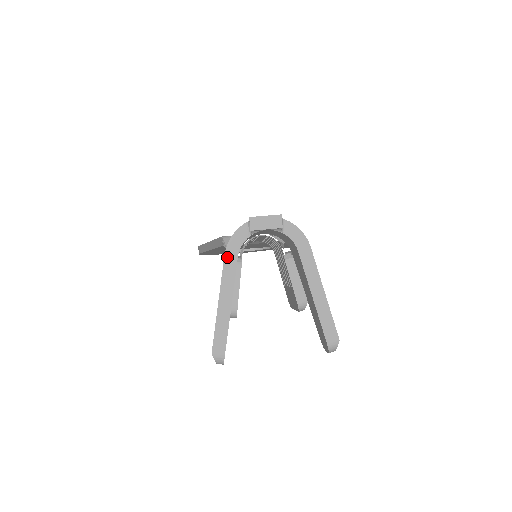
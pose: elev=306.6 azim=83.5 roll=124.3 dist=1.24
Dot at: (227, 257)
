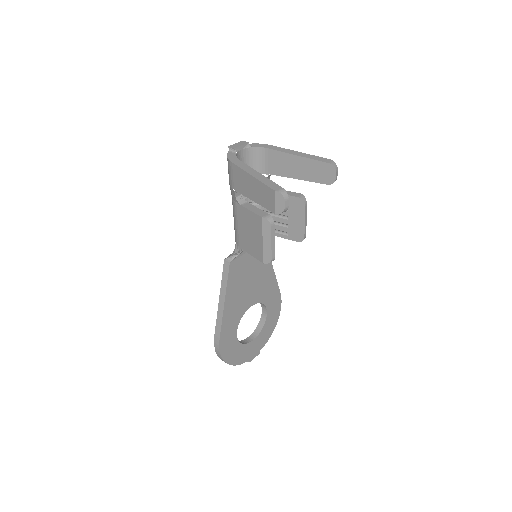
Dot at: (234, 162)
